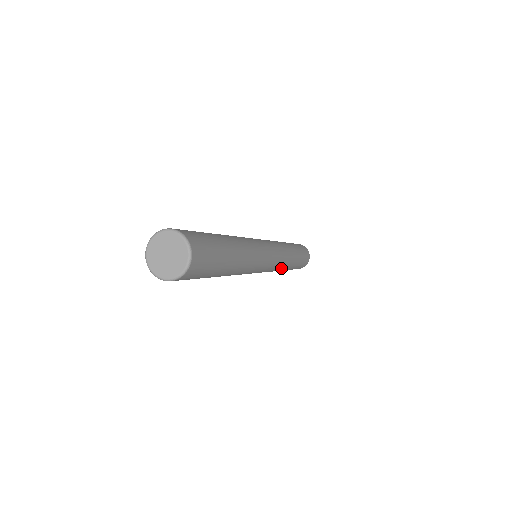
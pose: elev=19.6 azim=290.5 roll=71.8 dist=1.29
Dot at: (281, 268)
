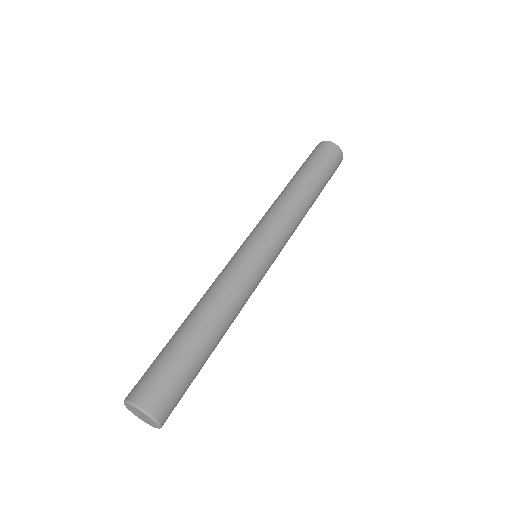
Dot at: occluded
